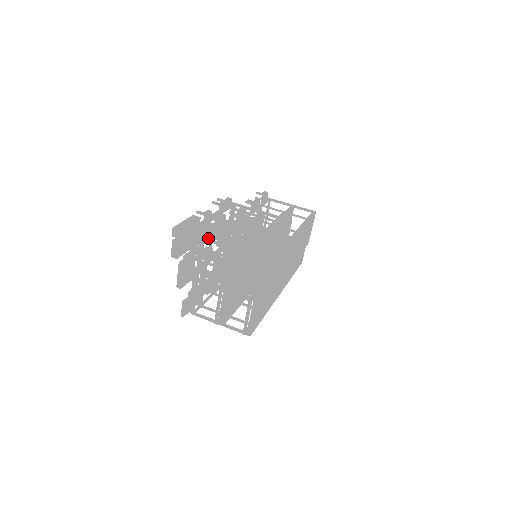
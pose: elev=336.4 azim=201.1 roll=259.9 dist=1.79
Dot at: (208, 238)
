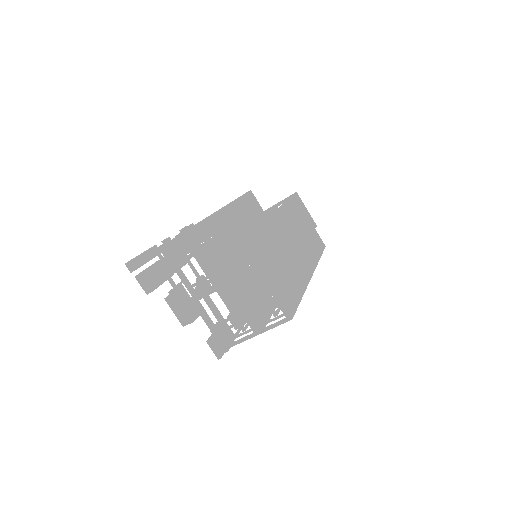
Dot at: (178, 258)
